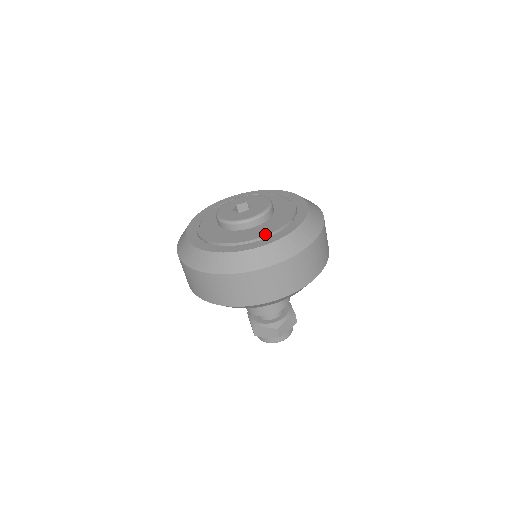
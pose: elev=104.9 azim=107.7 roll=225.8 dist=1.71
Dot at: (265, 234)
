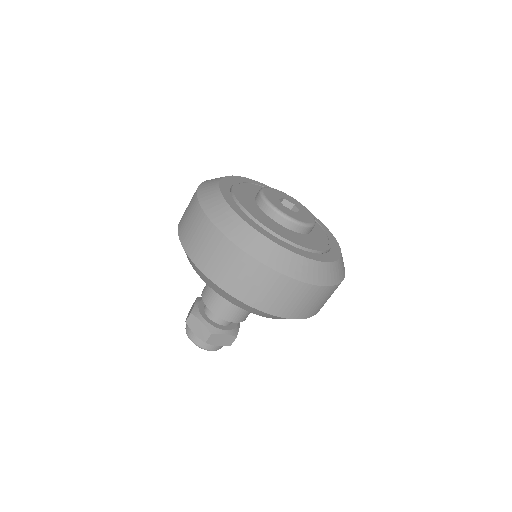
Dot at: (291, 240)
